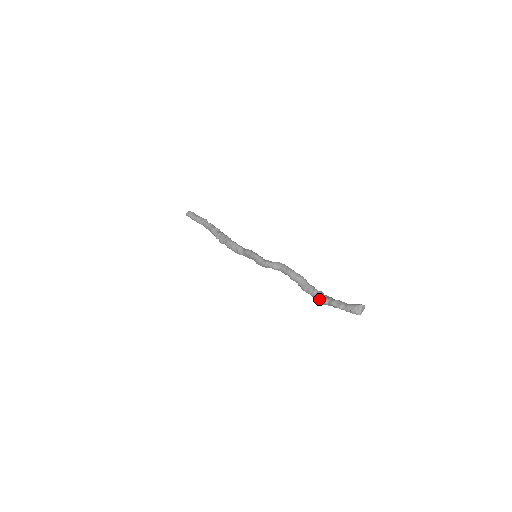
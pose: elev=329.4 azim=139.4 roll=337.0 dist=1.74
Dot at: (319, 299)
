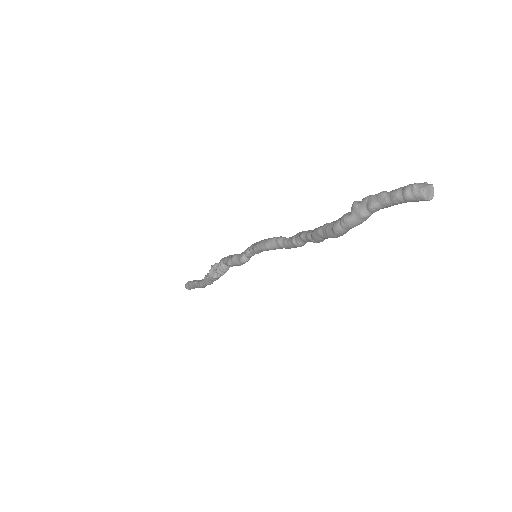
Dot at: occluded
